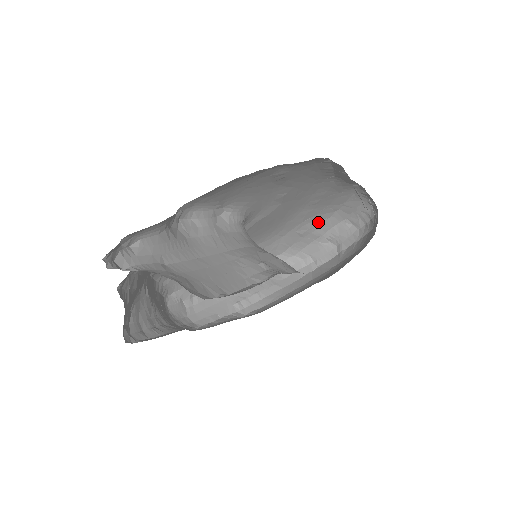
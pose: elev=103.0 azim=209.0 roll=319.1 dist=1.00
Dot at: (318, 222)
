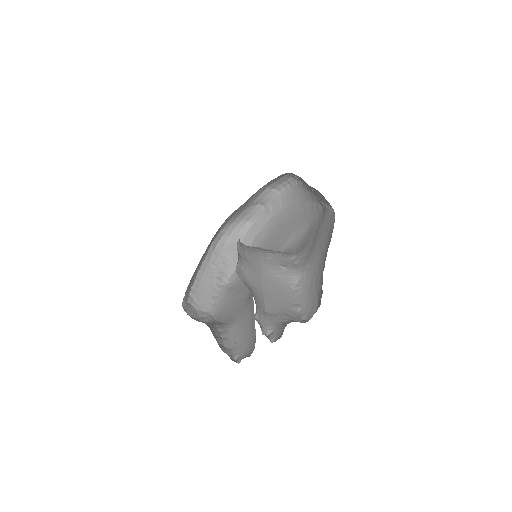
Dot at: (251, 197)
